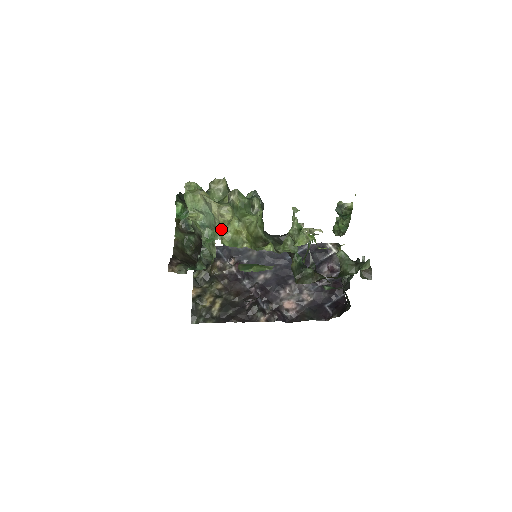
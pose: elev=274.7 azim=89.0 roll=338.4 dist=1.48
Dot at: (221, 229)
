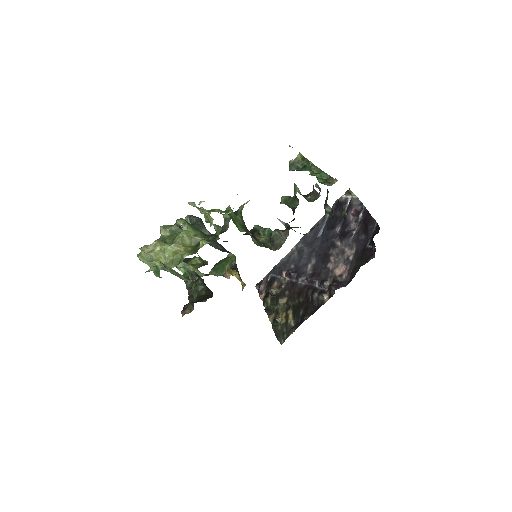
Dot at: (162, 260)
